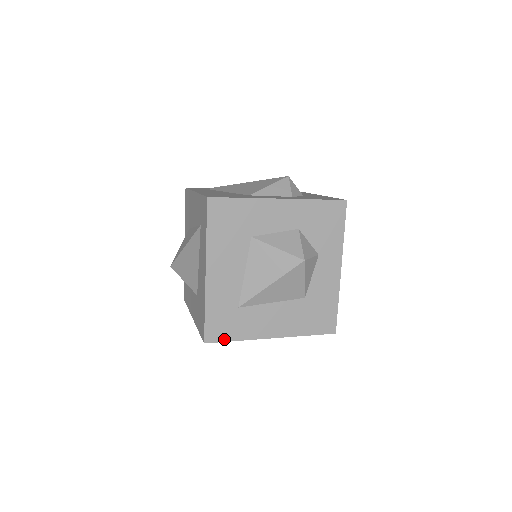
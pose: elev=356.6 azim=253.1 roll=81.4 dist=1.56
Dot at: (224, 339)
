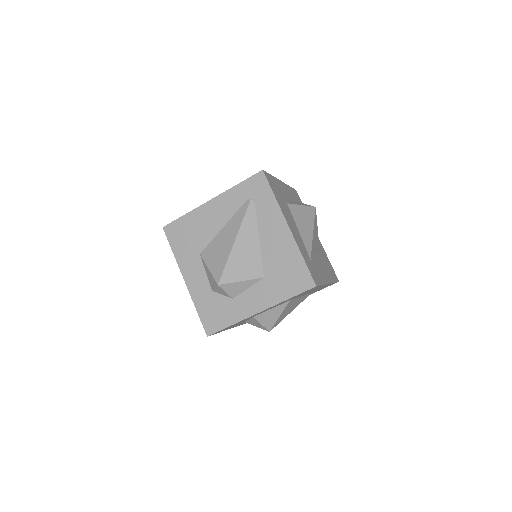
Dot at: (177, 220)
